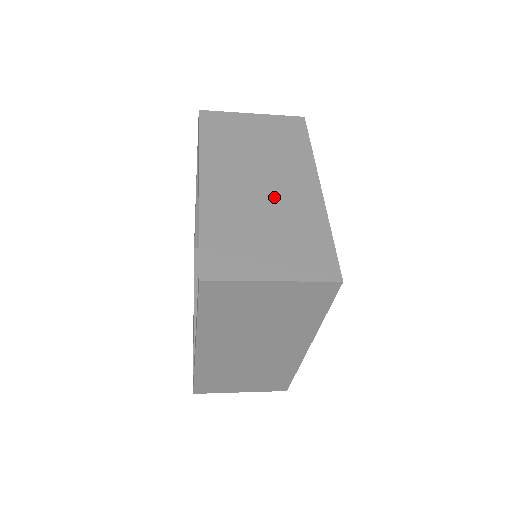
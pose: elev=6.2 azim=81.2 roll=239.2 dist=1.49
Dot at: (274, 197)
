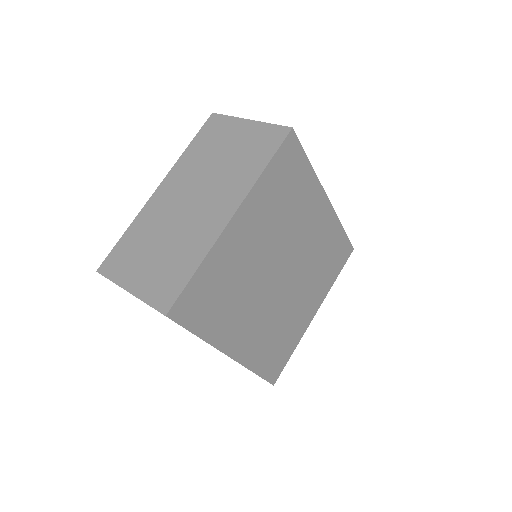
Dot at: (190, 217)
